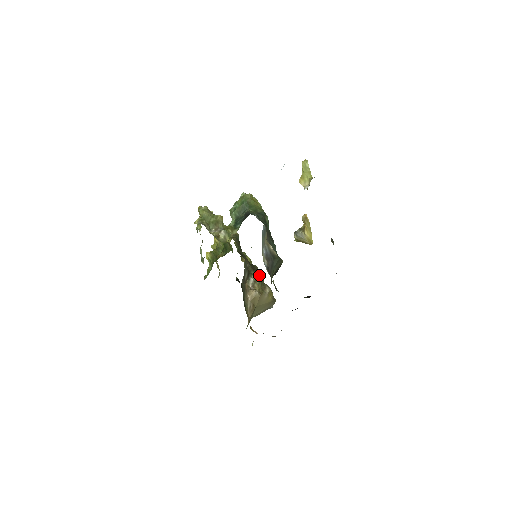
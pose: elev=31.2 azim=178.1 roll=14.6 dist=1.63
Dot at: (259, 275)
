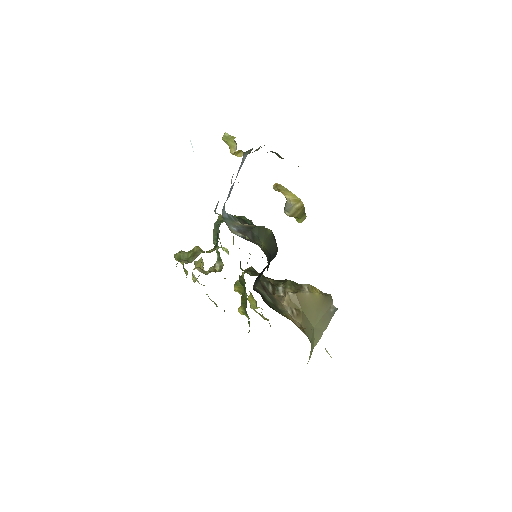
Dot at: (287, 280)
